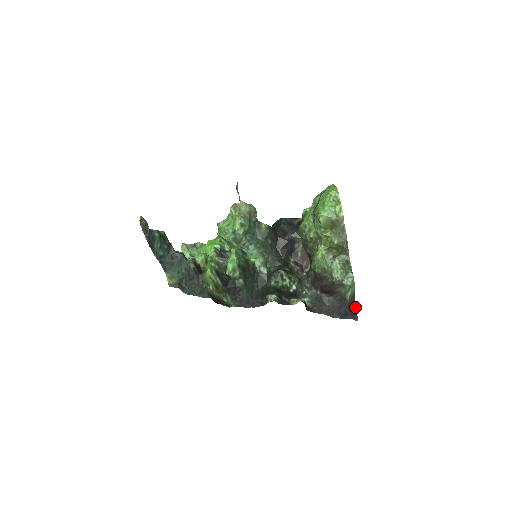
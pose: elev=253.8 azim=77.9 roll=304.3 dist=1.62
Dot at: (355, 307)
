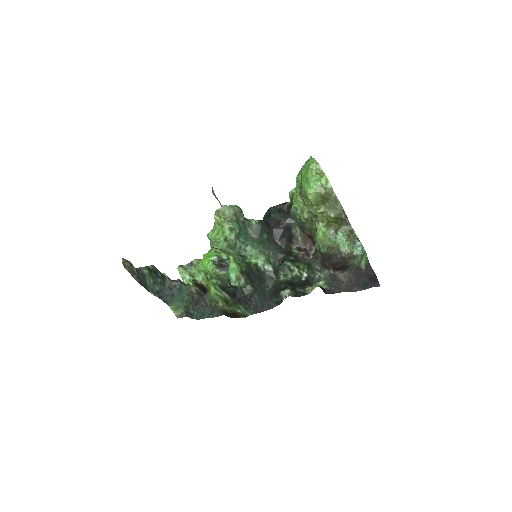
Dot at: (373, 274)
